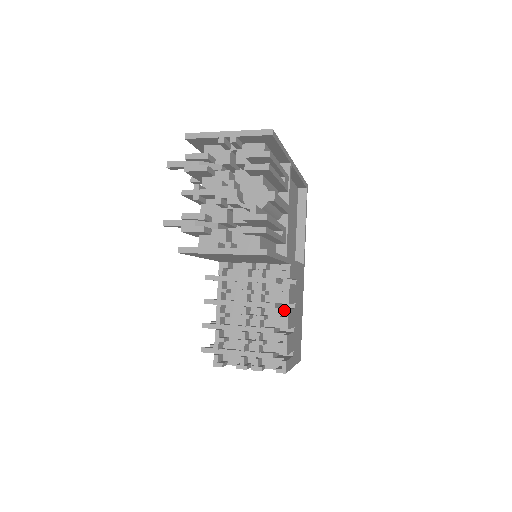
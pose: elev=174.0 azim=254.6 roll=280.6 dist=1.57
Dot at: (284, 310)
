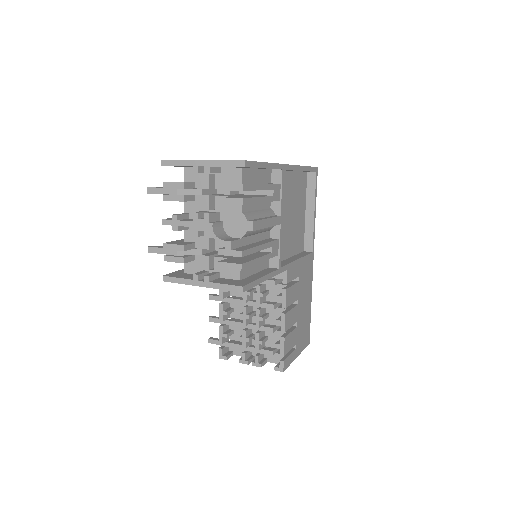
Dot at: (281, 314)
